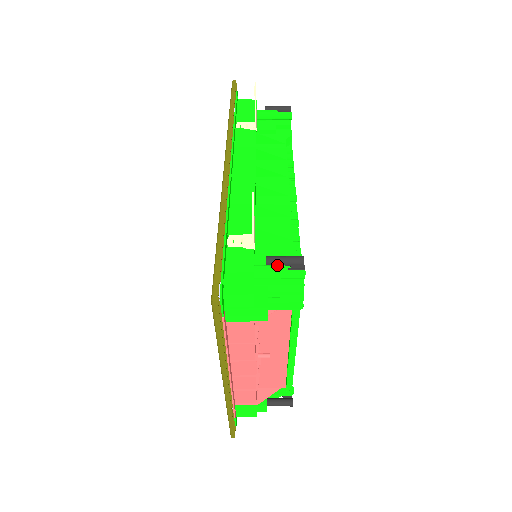
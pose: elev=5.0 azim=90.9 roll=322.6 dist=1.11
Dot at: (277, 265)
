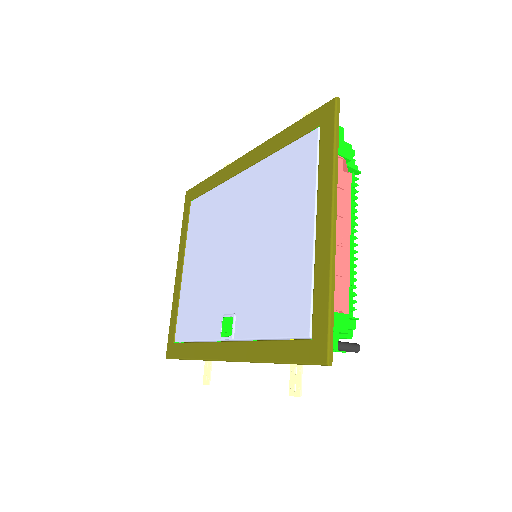
Dot at: occluded
